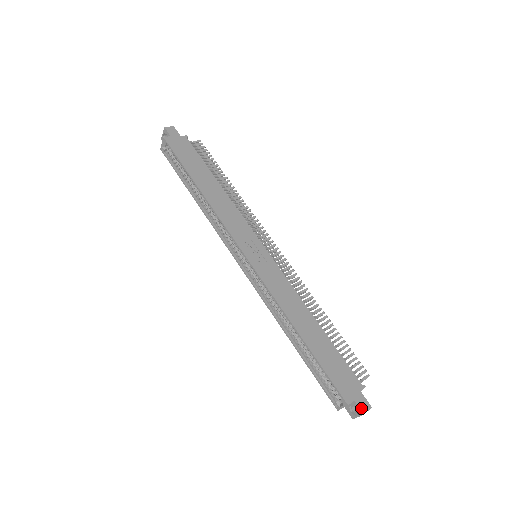
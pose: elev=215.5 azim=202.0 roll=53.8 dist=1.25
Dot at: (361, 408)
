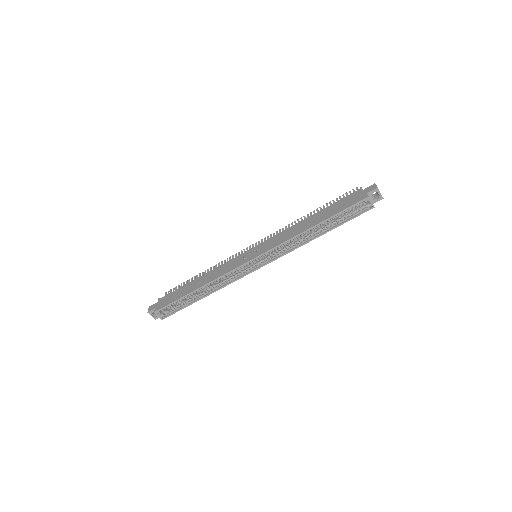
Dot at: (373, 189)
